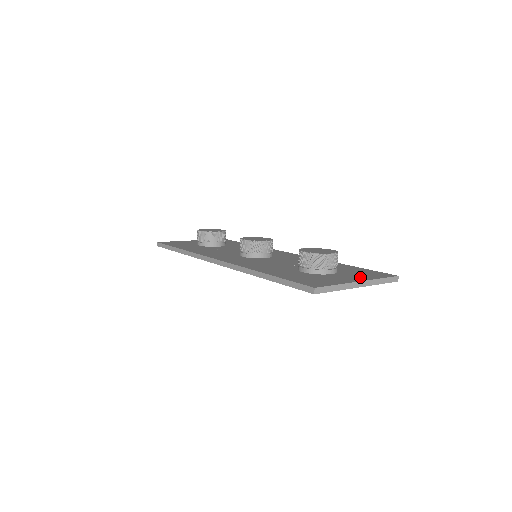
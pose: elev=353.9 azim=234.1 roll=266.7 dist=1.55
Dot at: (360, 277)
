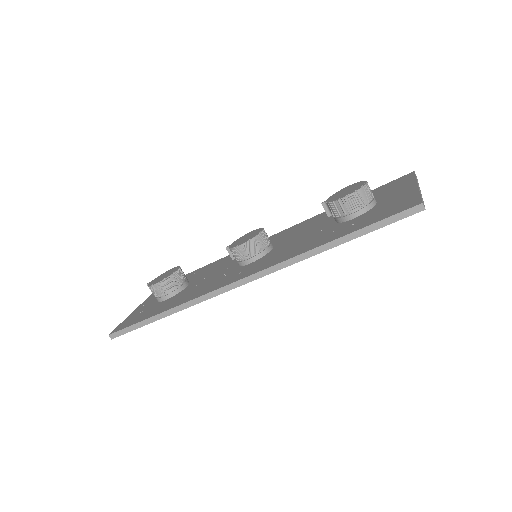
Dot at: (403, 187)
